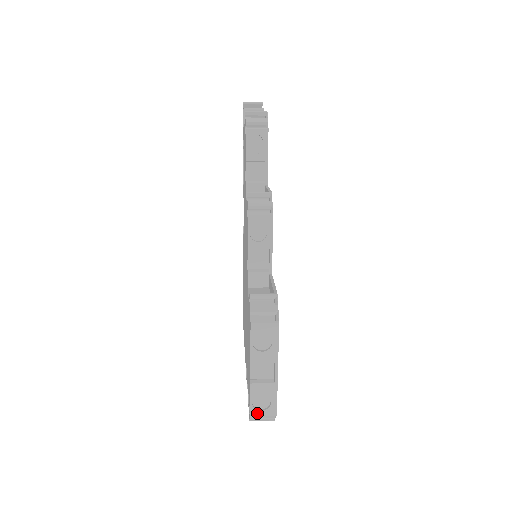
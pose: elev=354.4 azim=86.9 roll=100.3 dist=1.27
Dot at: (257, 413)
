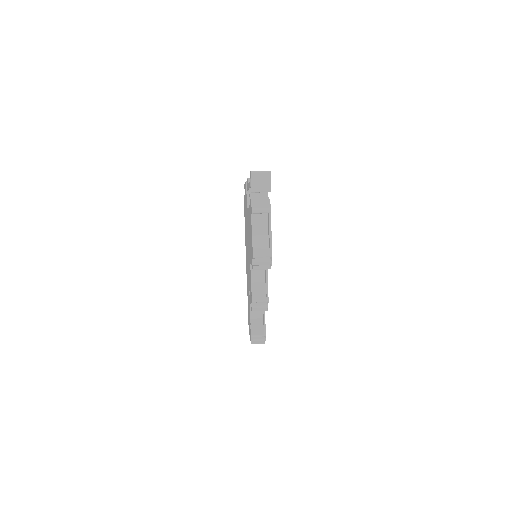
Dot at: occluded
